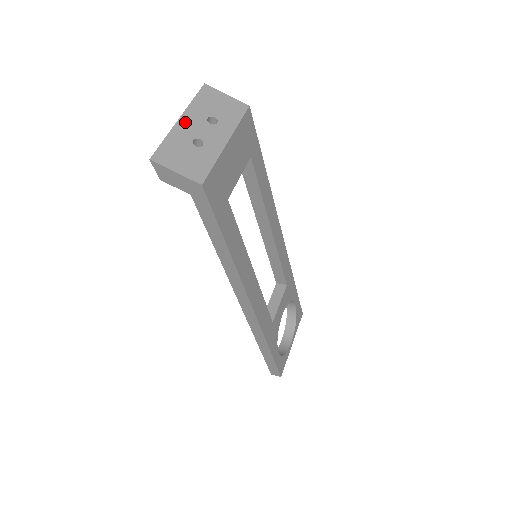
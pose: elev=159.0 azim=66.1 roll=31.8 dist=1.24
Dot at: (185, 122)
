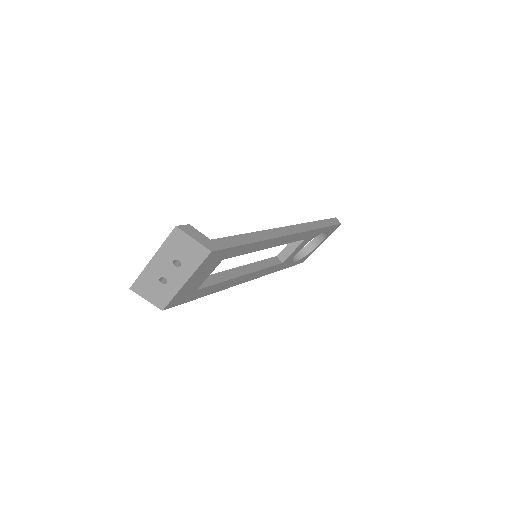
Dot at: (155, 263)
